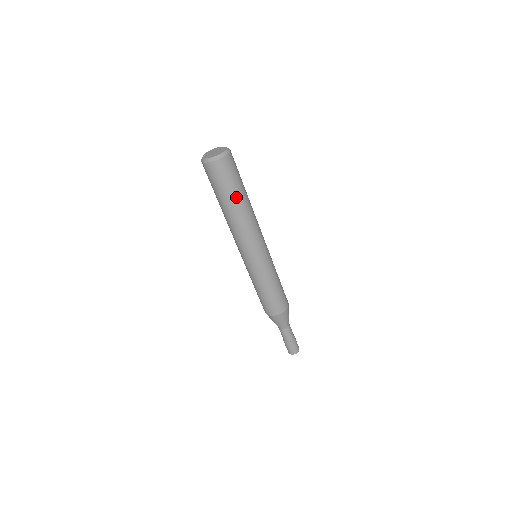
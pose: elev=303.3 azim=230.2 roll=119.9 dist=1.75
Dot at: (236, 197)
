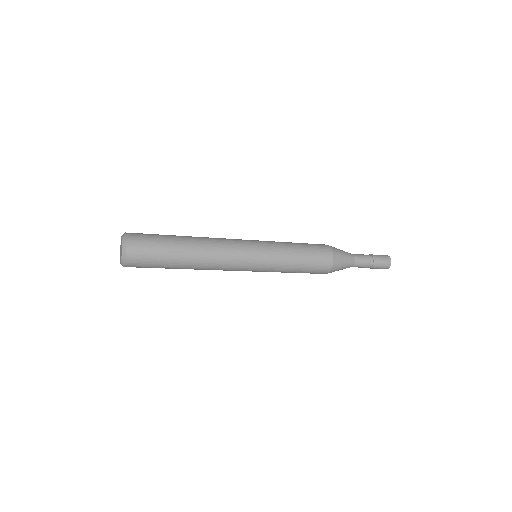
Dot at: (176, 252)
